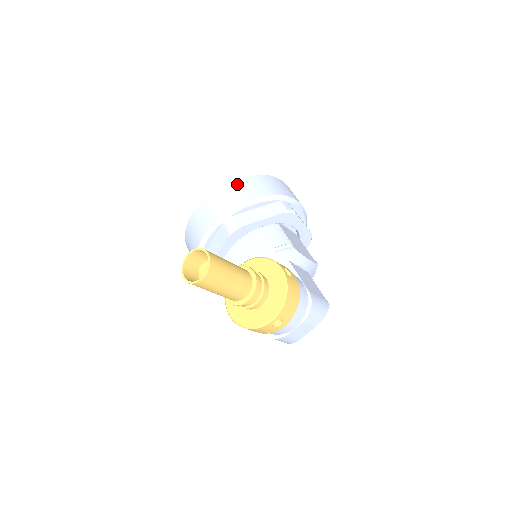
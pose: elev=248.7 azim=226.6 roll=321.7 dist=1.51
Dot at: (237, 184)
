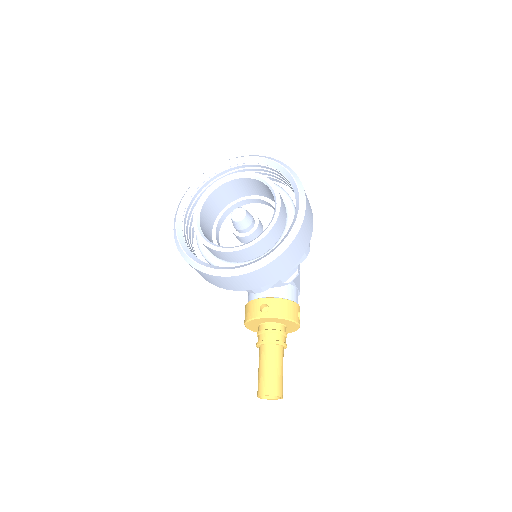
Dot at: (273, 267)
